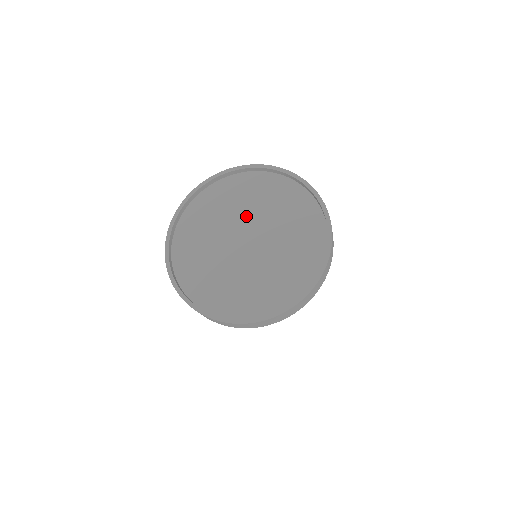
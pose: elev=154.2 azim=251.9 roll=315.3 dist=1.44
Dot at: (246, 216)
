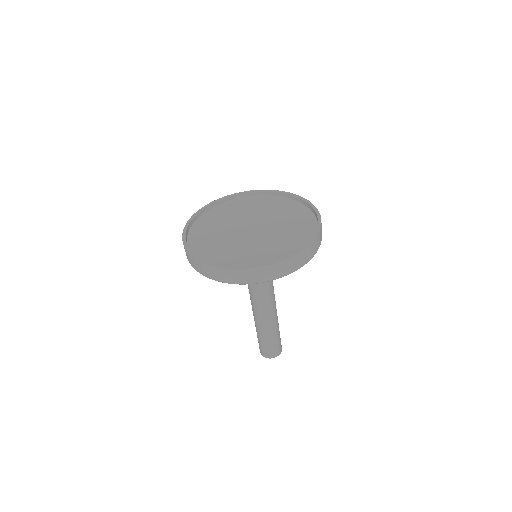
Dot at: (259, 216)
